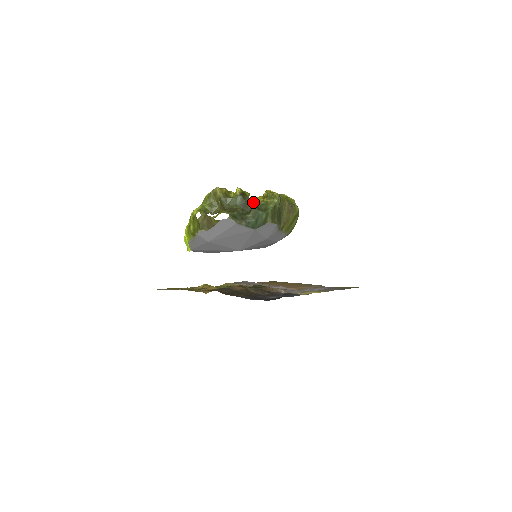
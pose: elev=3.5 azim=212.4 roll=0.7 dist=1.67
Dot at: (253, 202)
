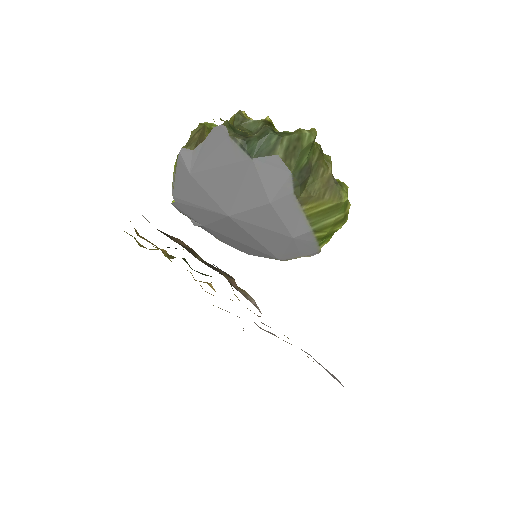
Dot at: (275, 131)
